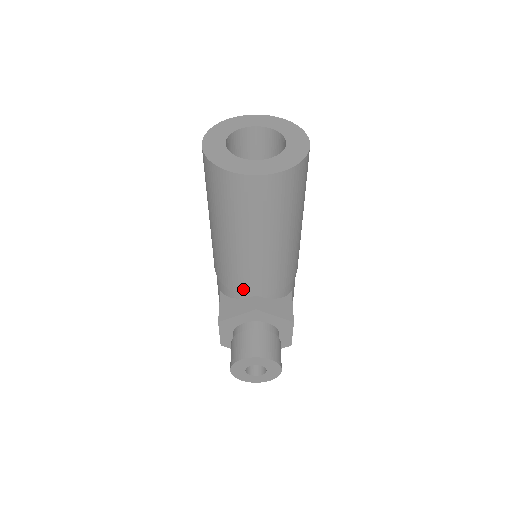
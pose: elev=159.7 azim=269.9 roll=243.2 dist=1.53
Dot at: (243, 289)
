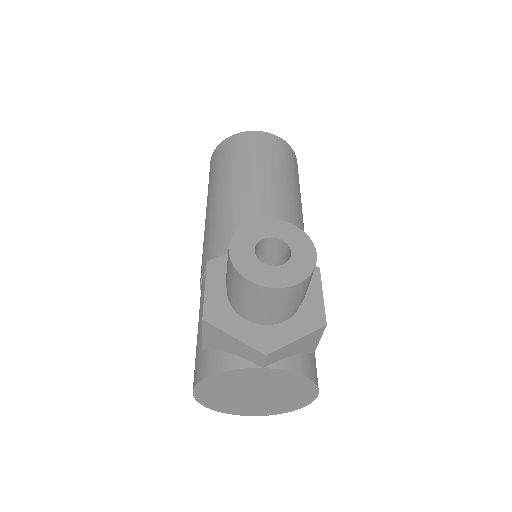
Dot at: occluded
